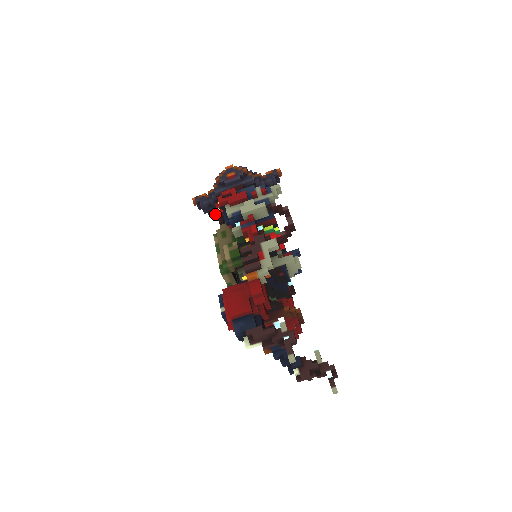
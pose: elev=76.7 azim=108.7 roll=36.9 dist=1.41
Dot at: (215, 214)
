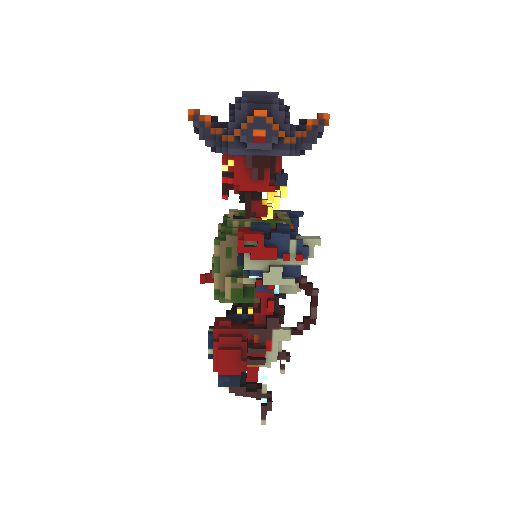
Dot at: occluded
